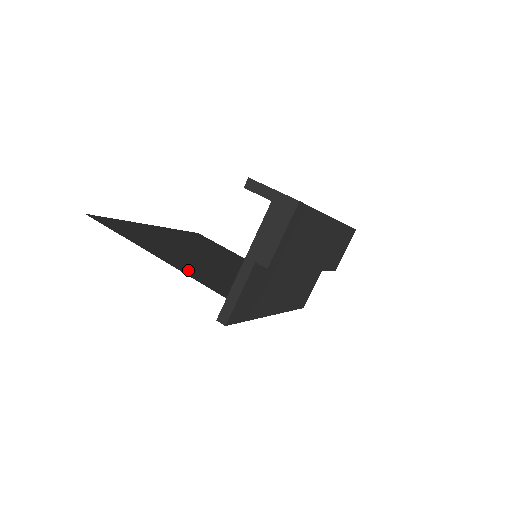
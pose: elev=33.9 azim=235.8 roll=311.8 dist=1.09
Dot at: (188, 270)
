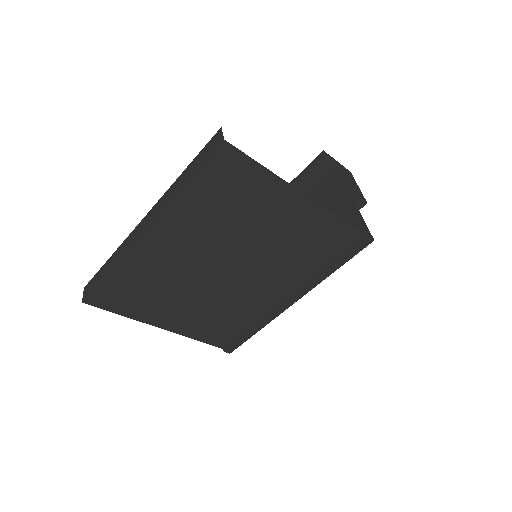
Dot at: occluded
